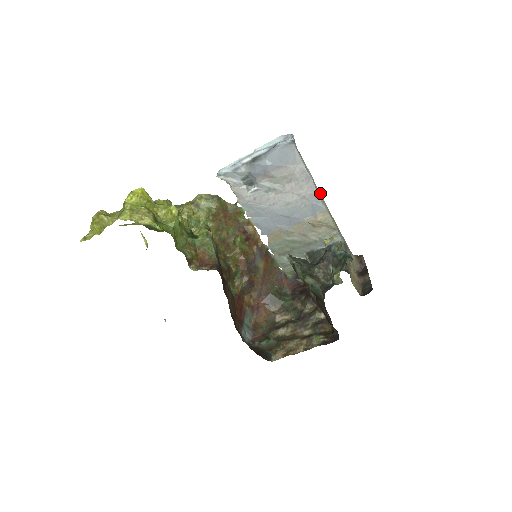
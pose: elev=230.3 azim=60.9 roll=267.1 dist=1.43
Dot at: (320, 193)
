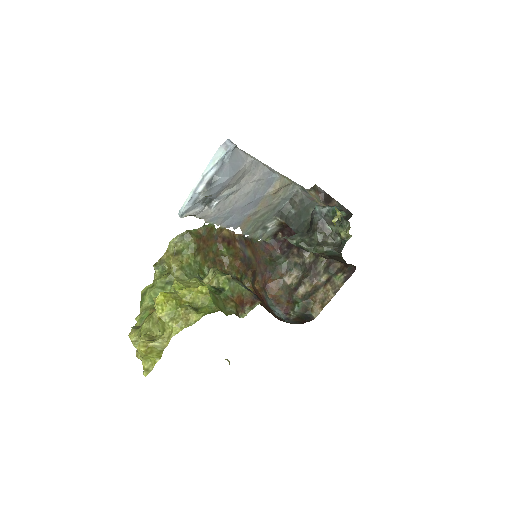
Dot at: (268, 166)
